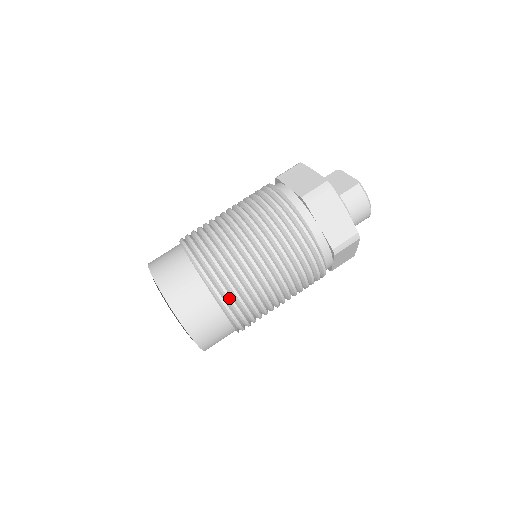
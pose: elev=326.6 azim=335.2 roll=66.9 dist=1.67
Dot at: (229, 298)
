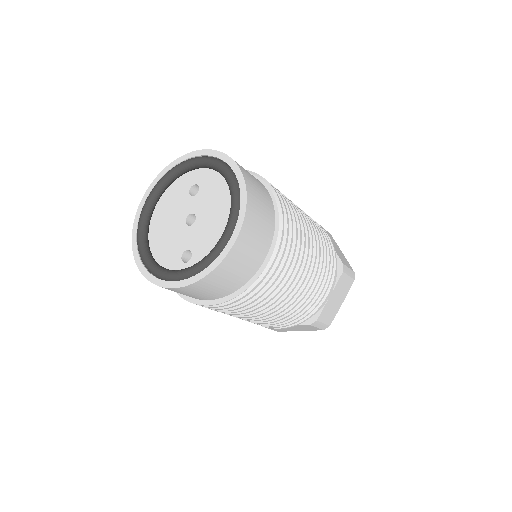
Dot at: (284, 204)
